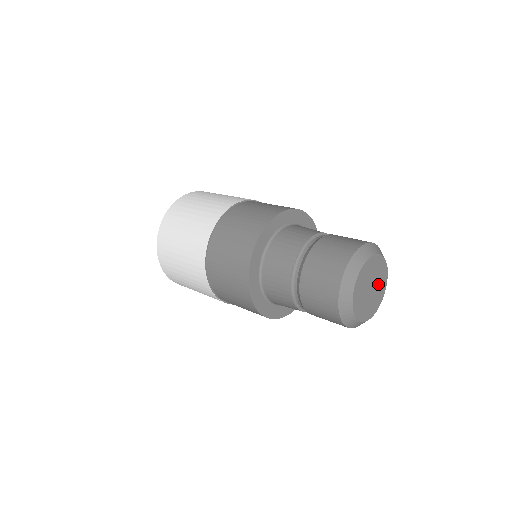
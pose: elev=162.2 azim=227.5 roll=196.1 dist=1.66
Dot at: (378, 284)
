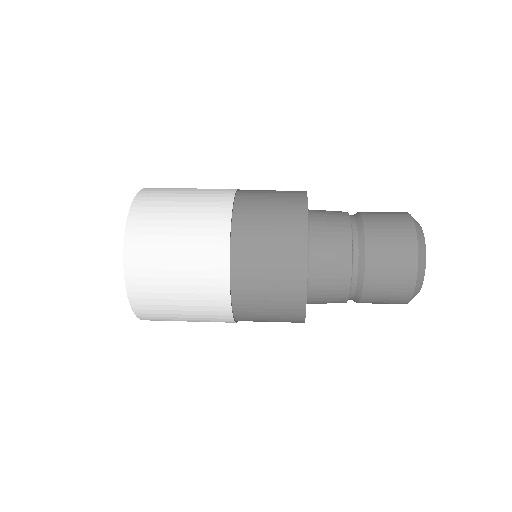
Dot at: occluded
